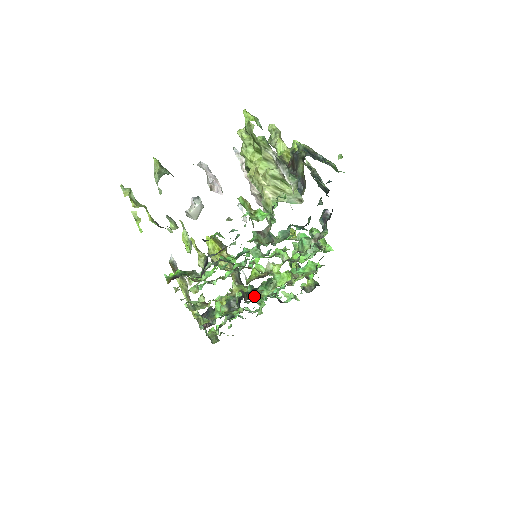
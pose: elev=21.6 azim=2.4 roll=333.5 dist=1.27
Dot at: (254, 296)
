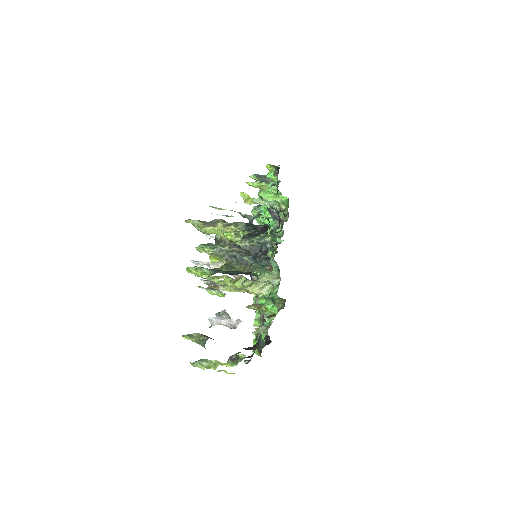
Dot at: occluded
